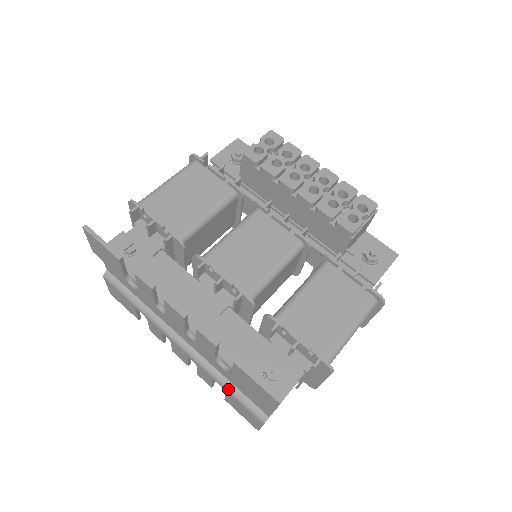
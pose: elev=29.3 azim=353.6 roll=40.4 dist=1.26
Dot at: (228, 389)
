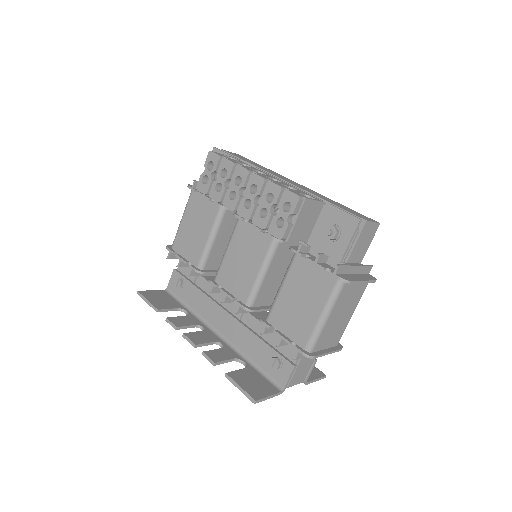
Dot at: occluded
